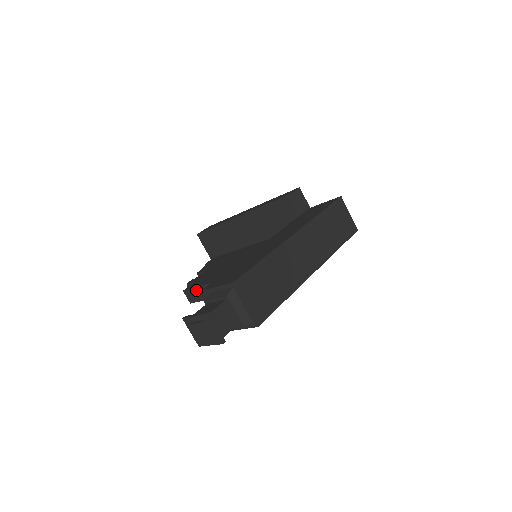
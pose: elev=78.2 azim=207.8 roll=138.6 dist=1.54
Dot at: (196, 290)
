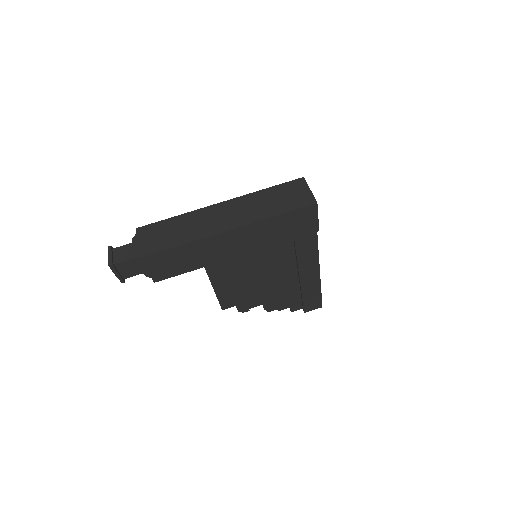
Dot at: occluded
